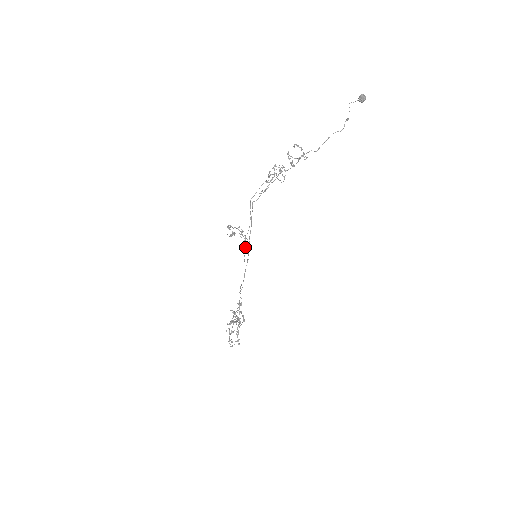
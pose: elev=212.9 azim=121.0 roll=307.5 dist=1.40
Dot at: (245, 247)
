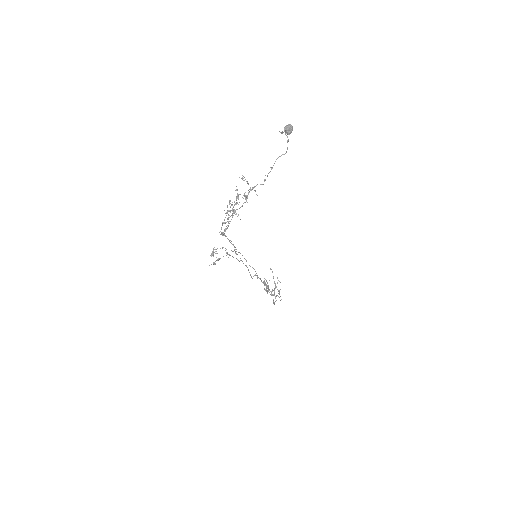
Dot at: occluded
